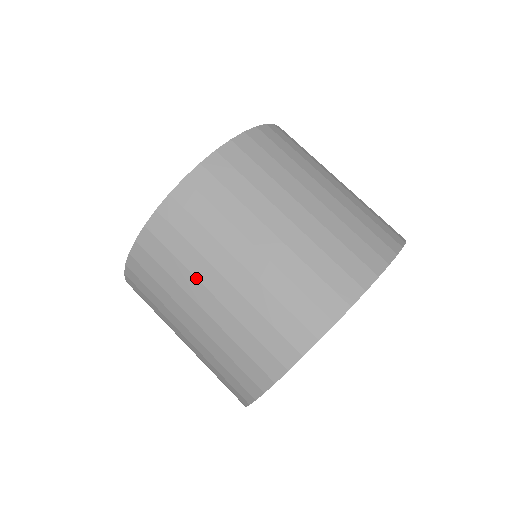
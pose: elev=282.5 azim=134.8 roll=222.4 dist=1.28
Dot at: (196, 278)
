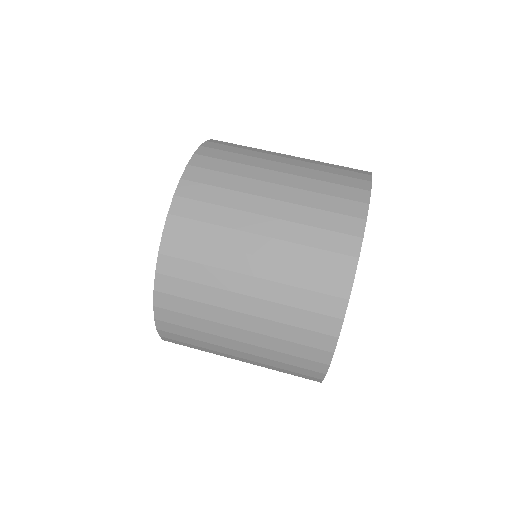
Dot at: (221, 308)
